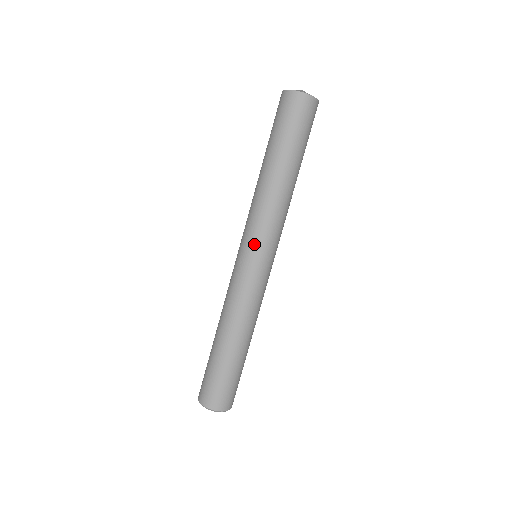
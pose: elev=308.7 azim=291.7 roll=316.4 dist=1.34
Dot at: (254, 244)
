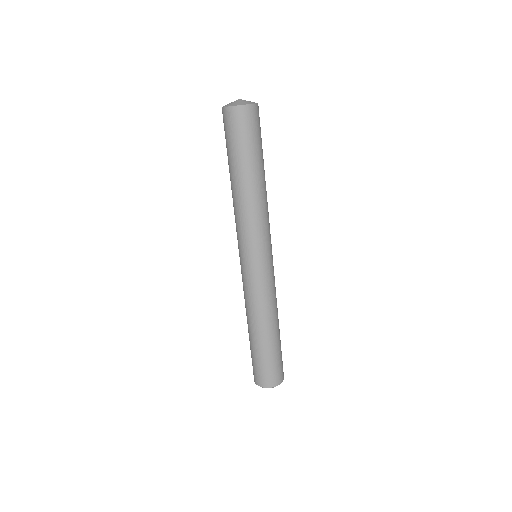
Dot at: (245, 250)
